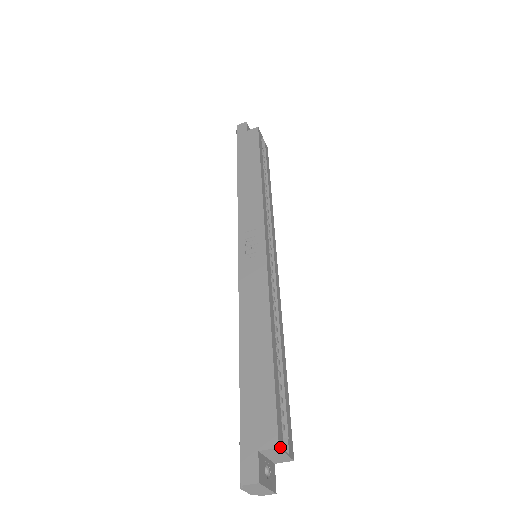
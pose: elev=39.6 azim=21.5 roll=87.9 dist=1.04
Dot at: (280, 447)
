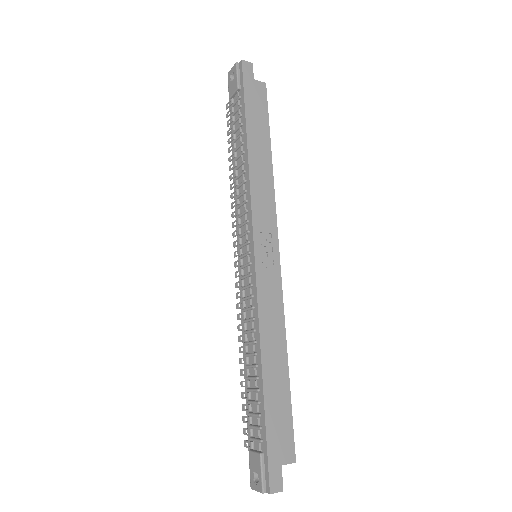
Dot at: (294, 460)
